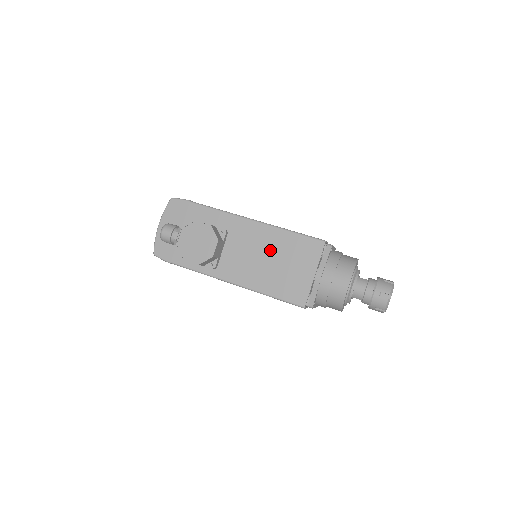
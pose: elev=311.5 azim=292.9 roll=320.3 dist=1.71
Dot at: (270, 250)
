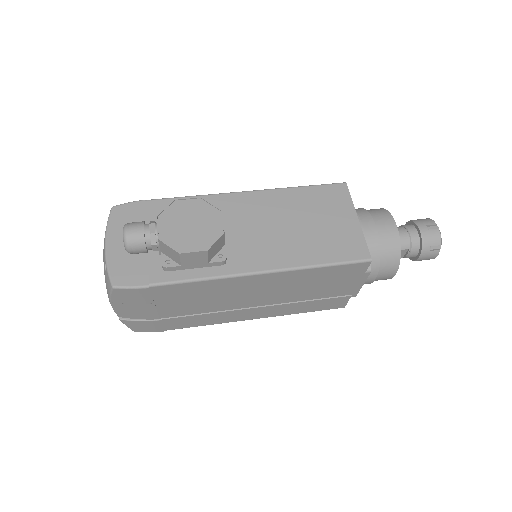
Dot at: (287, 214)
